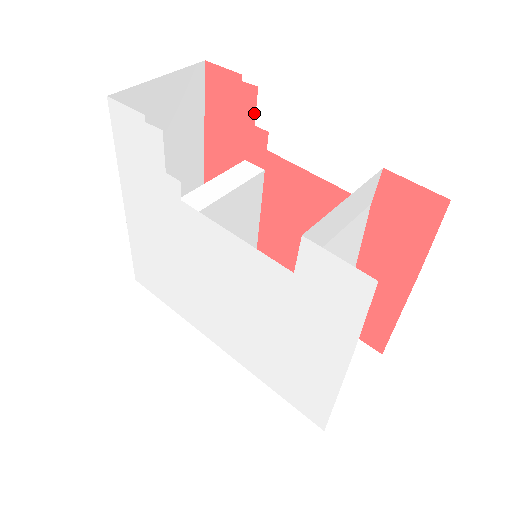
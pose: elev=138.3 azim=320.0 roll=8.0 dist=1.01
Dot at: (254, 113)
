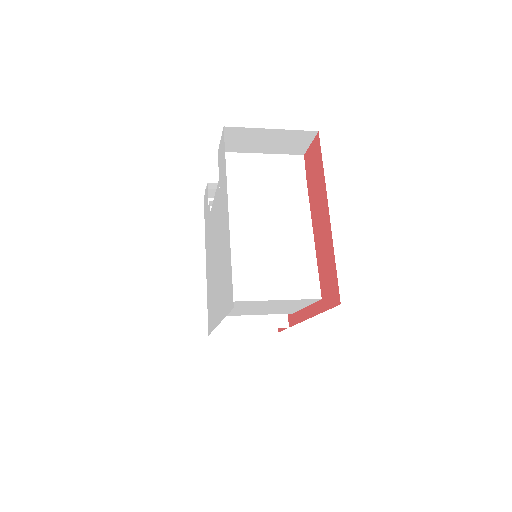
Dot at: occluded
